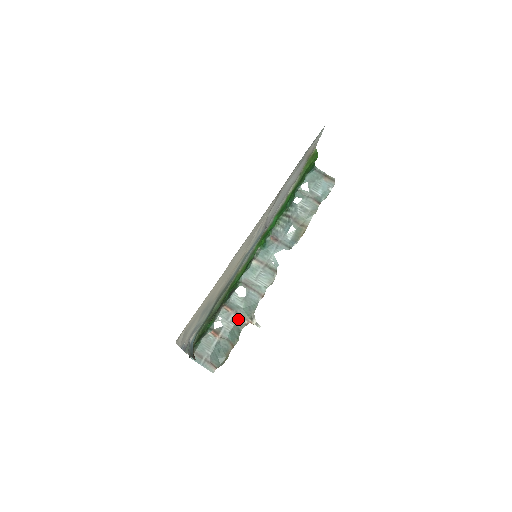
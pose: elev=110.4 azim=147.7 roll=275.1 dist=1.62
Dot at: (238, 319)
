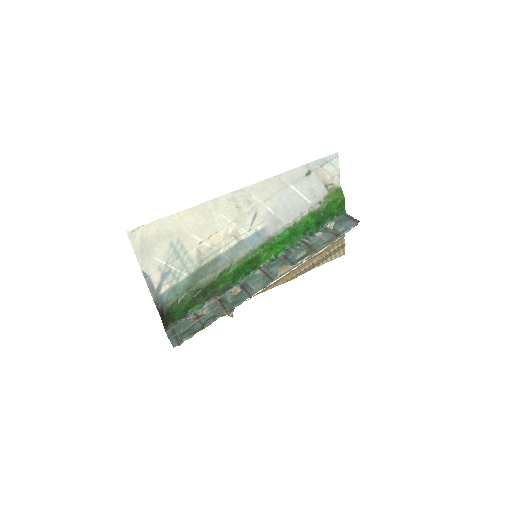
Dot at: (220, 310)
